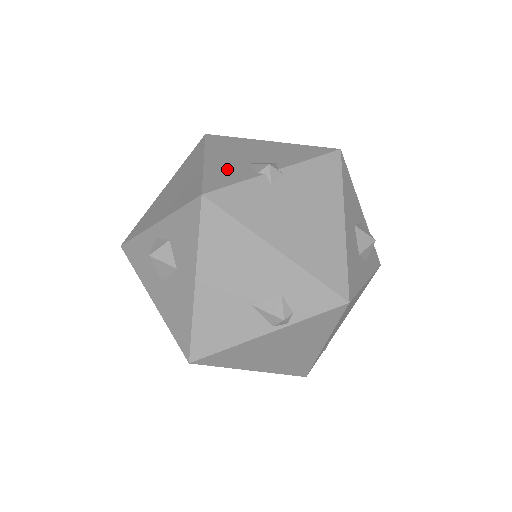
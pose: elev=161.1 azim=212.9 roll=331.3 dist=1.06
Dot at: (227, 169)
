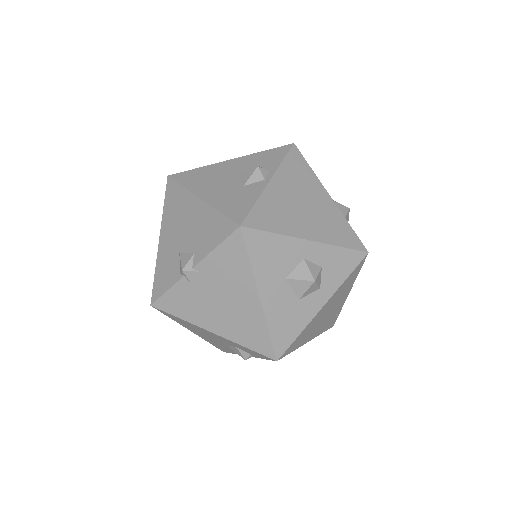
Dot at: (167, 262)
